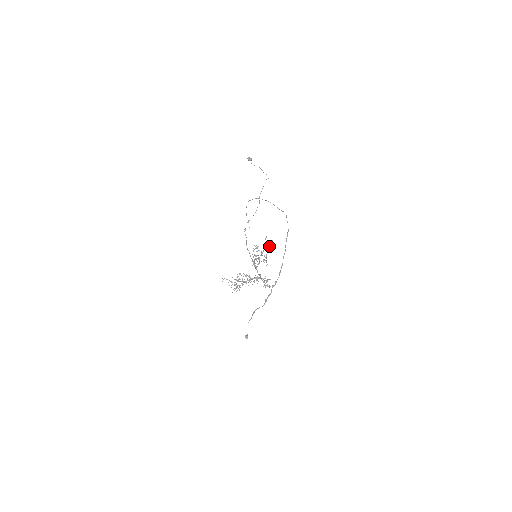
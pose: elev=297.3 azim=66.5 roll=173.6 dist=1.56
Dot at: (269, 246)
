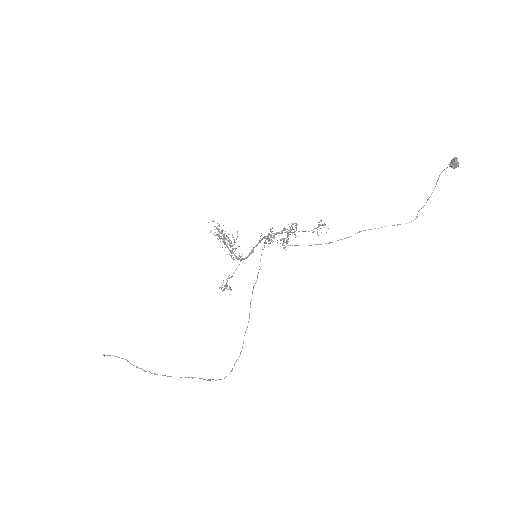
Dot at: (314, 231)
